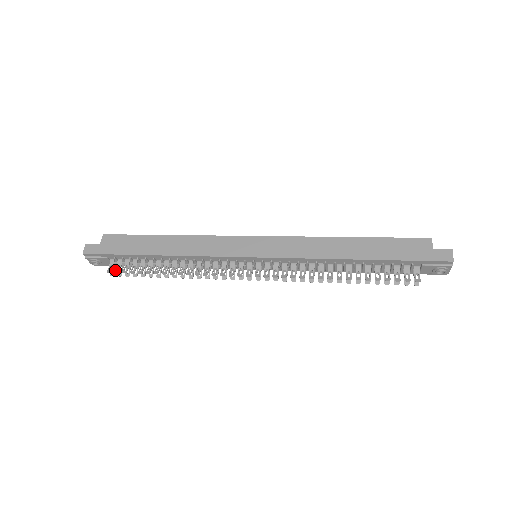
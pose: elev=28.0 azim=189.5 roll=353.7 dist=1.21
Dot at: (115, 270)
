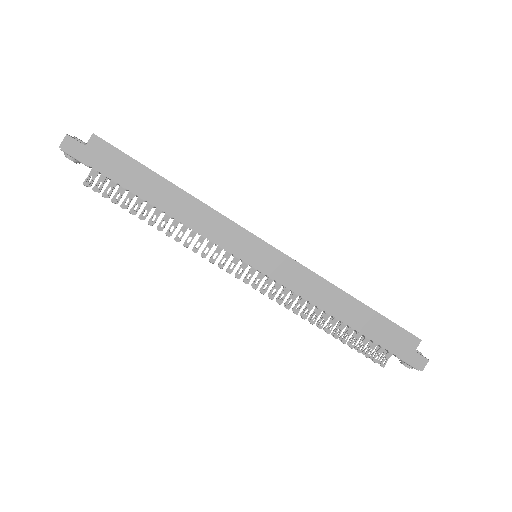
Dot at: (94, 186)
